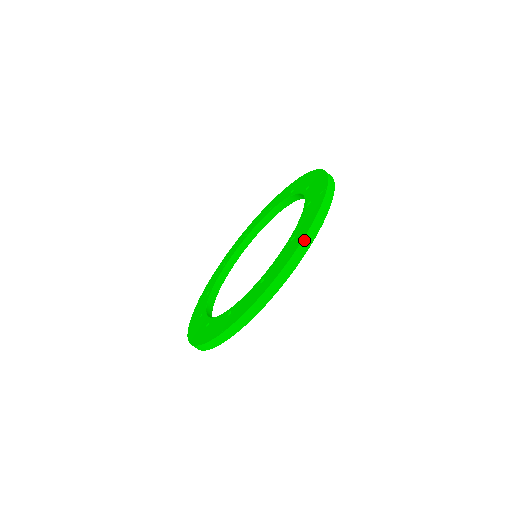
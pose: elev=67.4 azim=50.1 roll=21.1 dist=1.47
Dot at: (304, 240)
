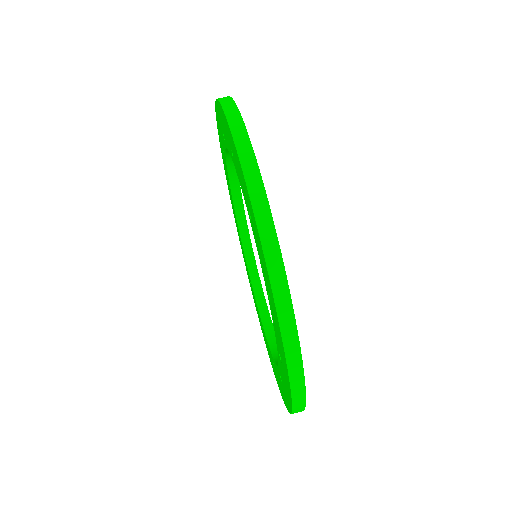
Dot at: occluded
